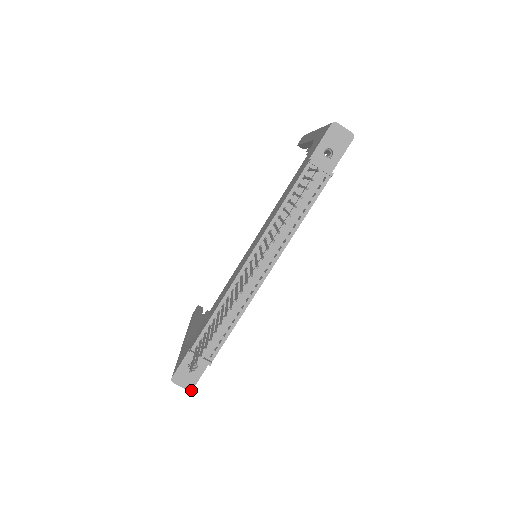
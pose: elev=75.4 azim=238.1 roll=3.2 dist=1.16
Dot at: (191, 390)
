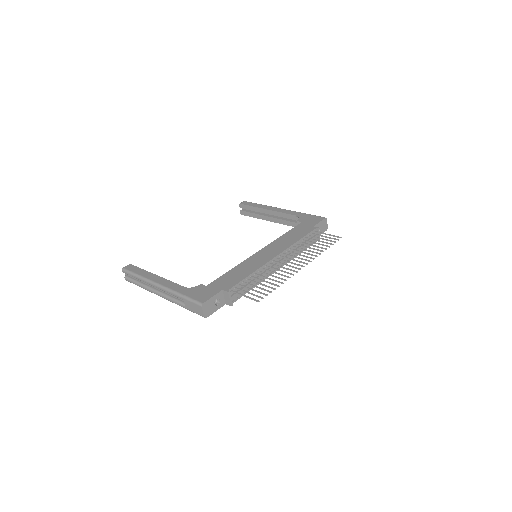
Dot at: occluded
